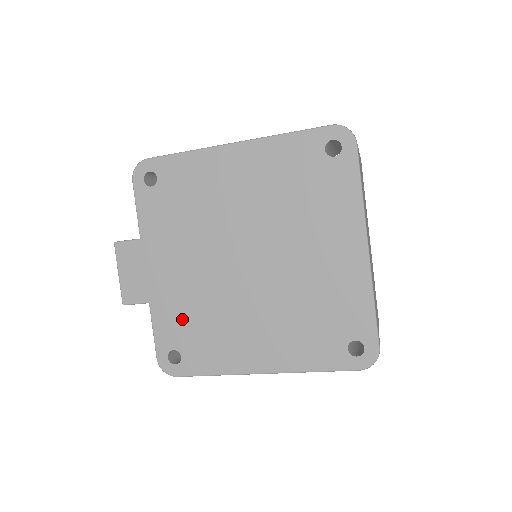
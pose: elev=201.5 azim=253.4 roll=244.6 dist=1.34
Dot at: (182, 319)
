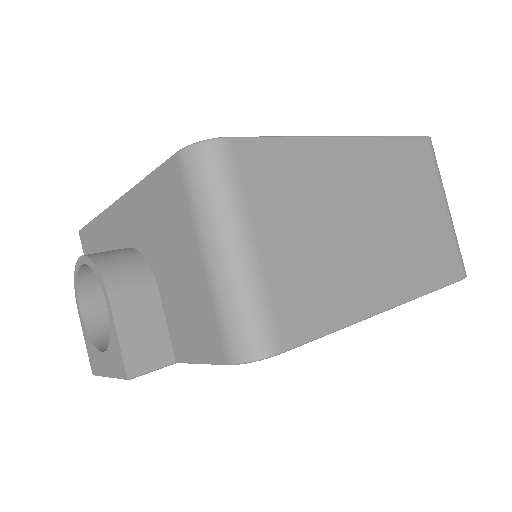
Dot at: occluded
